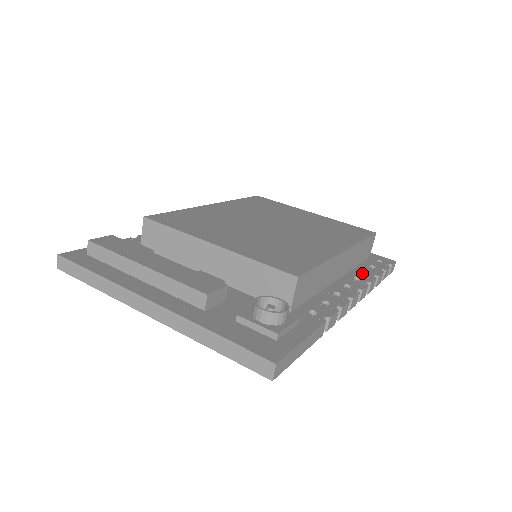
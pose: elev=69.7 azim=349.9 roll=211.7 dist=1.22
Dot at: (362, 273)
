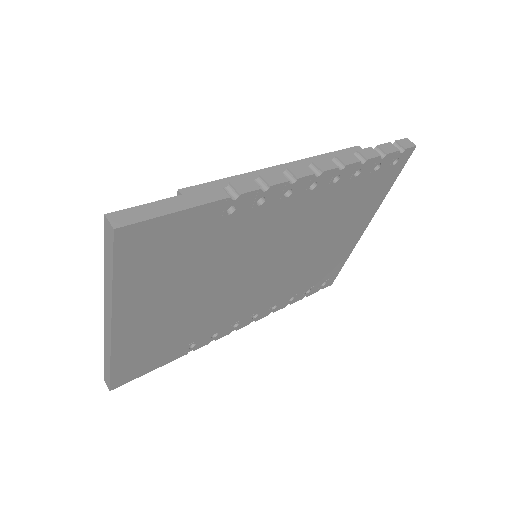
Dot at: occluded
